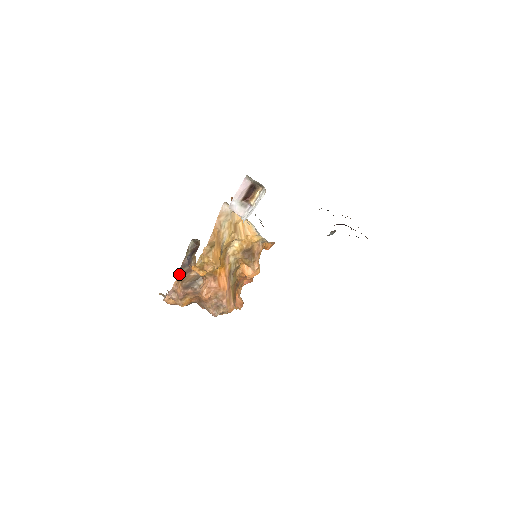
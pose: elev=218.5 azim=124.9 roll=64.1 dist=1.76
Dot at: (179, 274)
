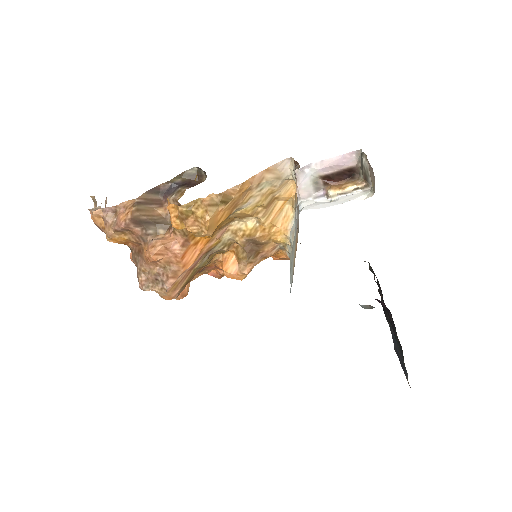
Dot at: (142, 196)
